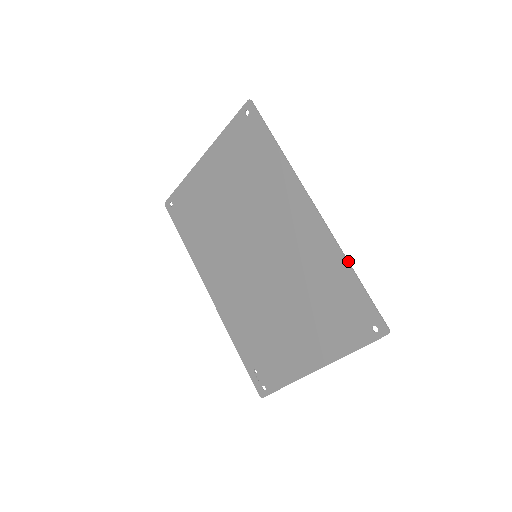
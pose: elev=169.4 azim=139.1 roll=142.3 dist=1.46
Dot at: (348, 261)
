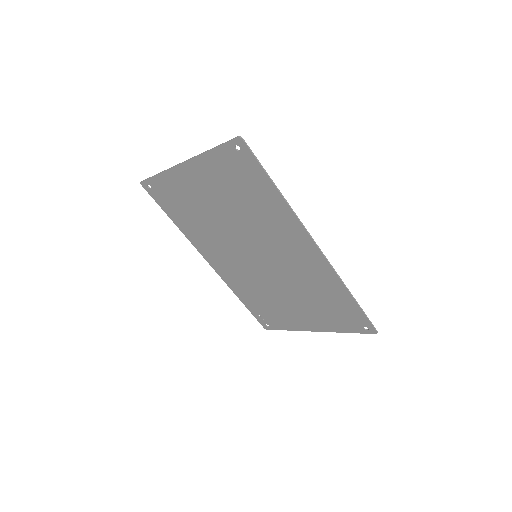
Dot at: (348, 289)
